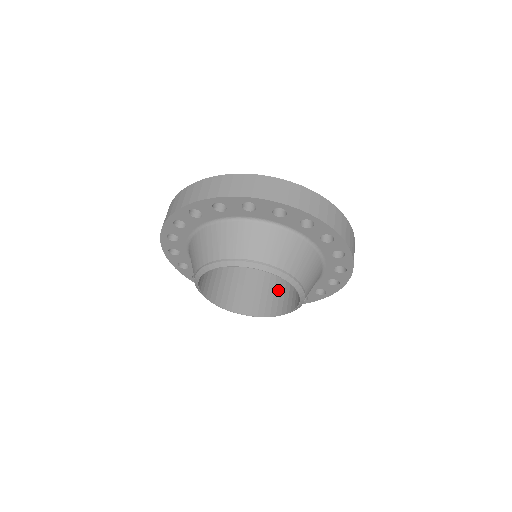
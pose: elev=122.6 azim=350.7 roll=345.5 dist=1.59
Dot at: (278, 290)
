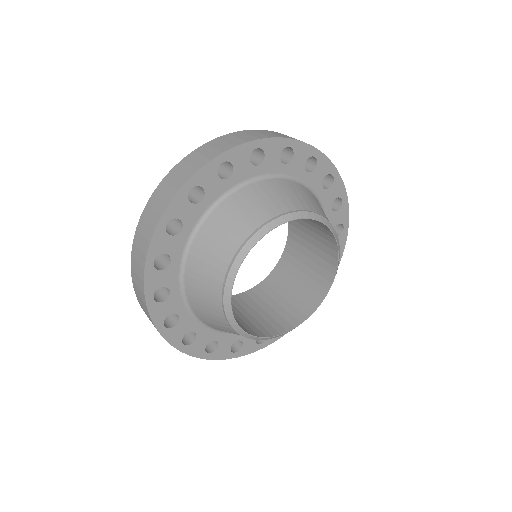
Dot at: (299, 283)
